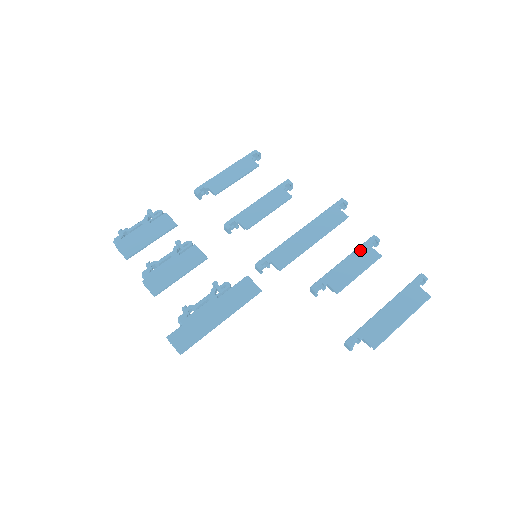
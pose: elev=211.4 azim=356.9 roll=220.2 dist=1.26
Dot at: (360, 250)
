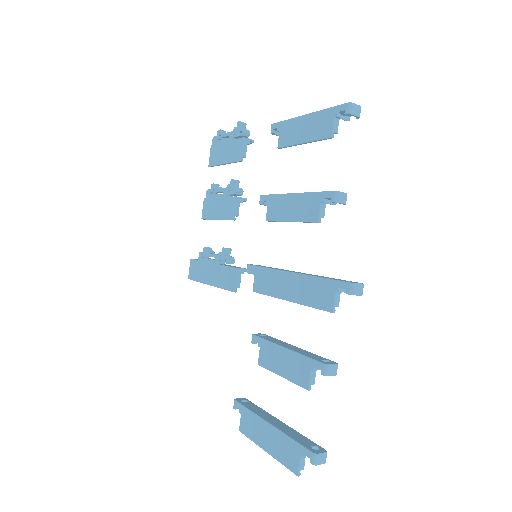
Dot at: (301, 359)
